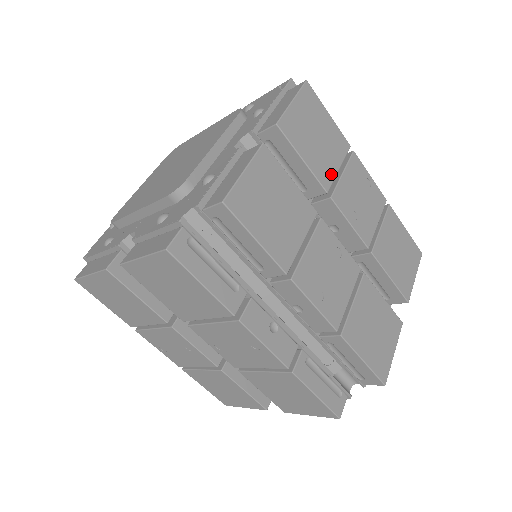
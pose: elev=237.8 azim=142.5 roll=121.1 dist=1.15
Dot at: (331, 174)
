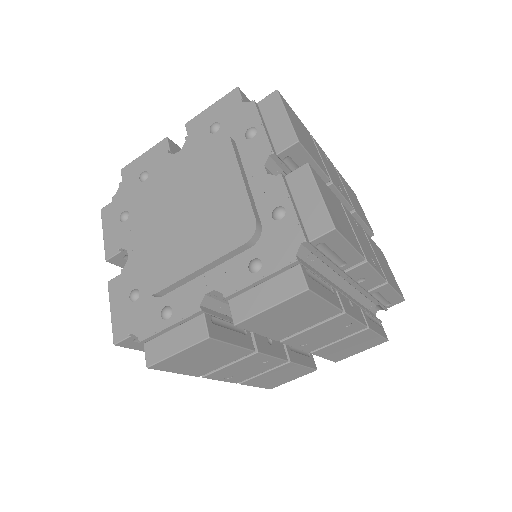
Dot at: (322, 164)
